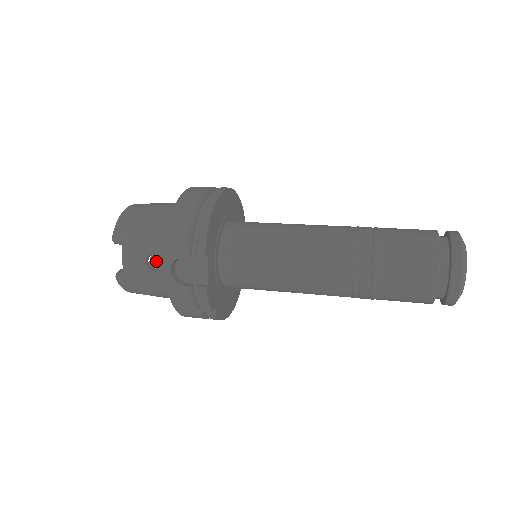
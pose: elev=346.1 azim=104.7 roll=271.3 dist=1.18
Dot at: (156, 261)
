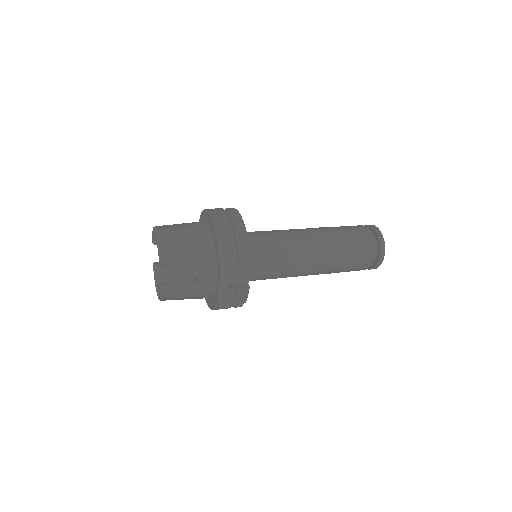
Dot at: (161, 270)
